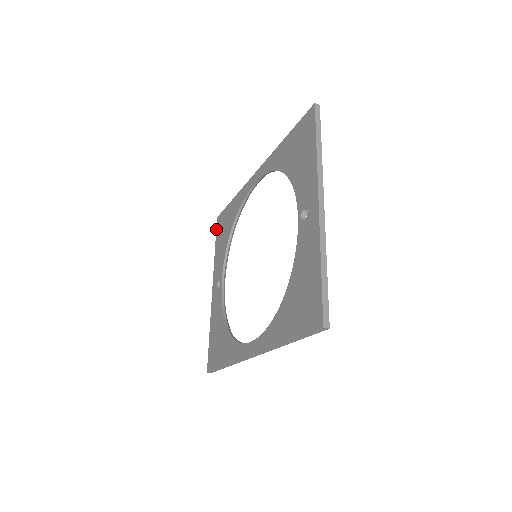
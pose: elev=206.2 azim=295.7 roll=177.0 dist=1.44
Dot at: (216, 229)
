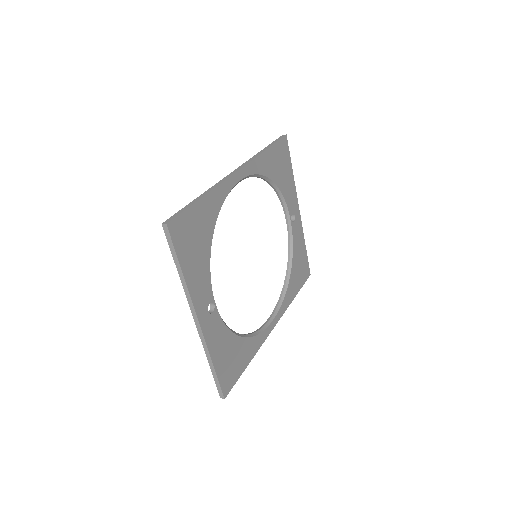
Dot at: occluded
